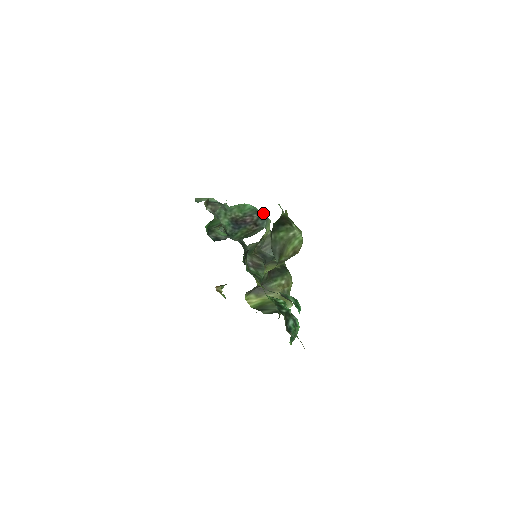
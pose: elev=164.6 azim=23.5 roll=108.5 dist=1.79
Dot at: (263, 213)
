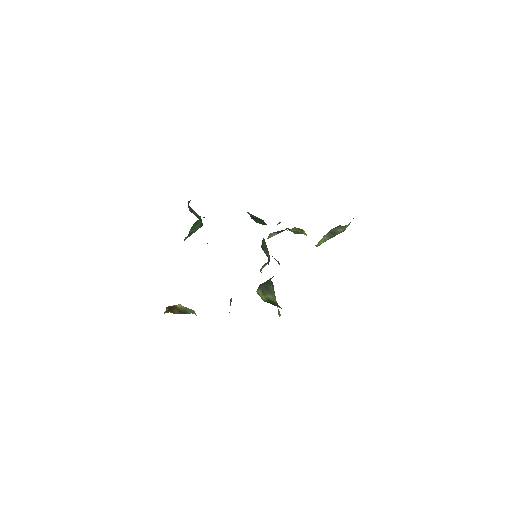
Dot at: occluded
